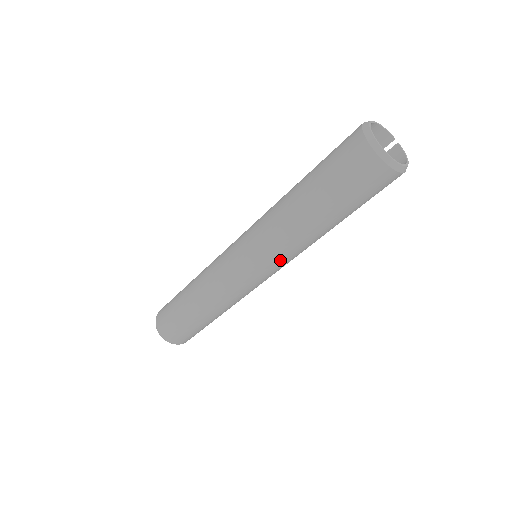
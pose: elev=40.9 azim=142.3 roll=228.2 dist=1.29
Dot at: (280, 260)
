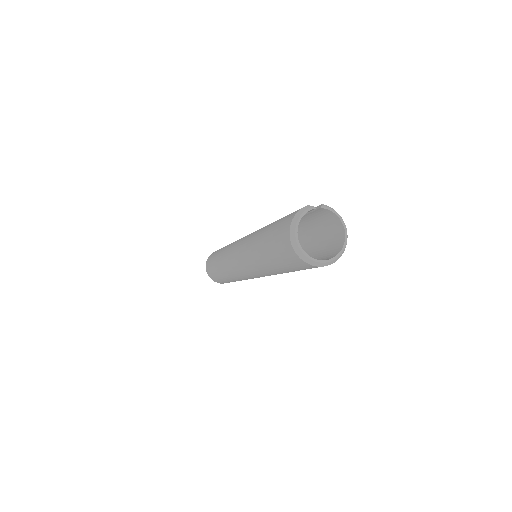
Dot at: occluded
